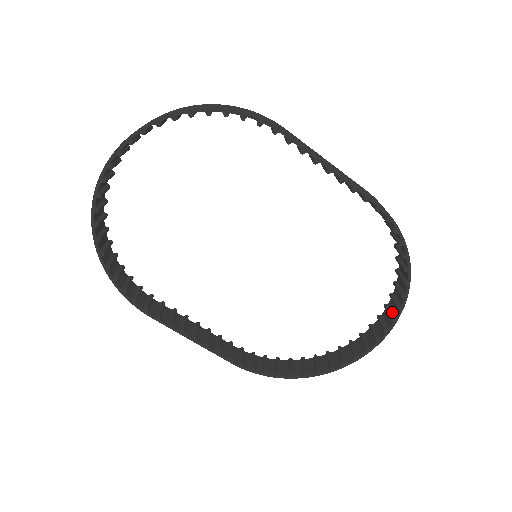
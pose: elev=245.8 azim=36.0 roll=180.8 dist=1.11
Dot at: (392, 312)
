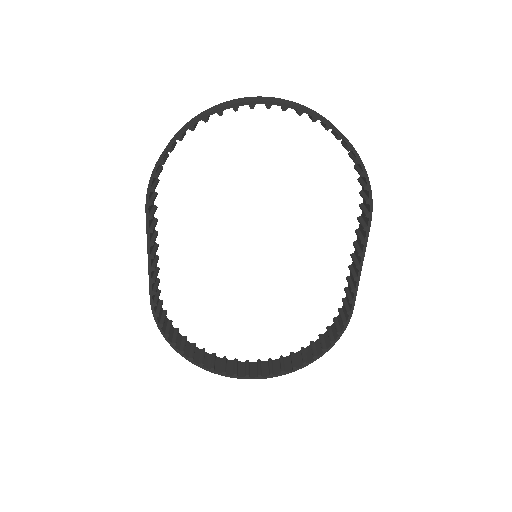
Dot at: (274, 368)
